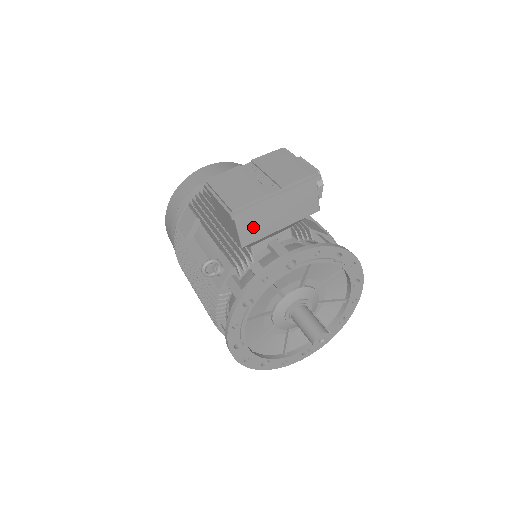
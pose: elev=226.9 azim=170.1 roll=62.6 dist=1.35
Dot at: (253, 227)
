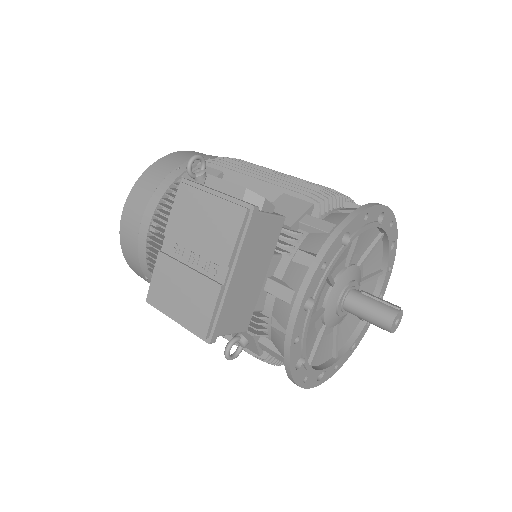
Dot at: (238, 314)
